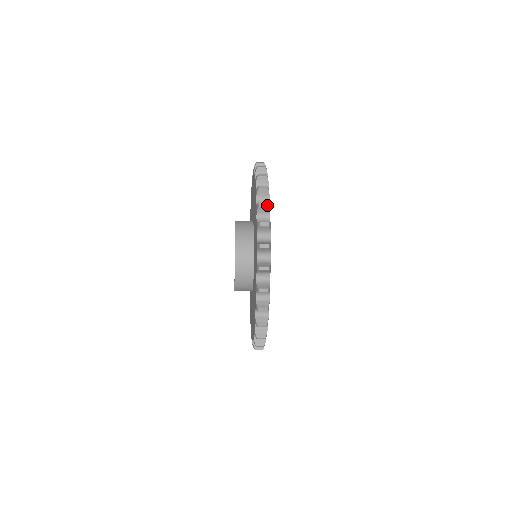
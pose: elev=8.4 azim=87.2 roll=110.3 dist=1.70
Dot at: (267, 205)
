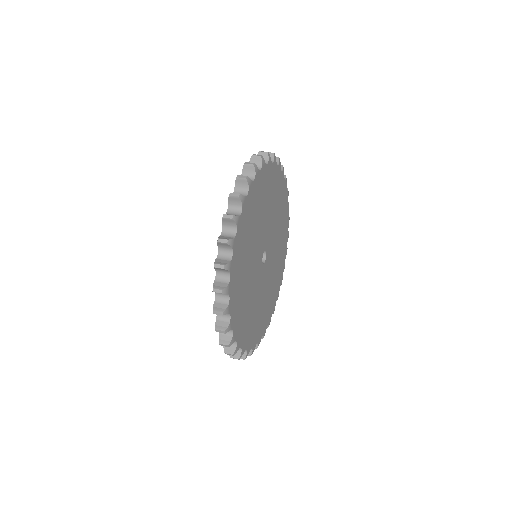
Dot at: occluded
